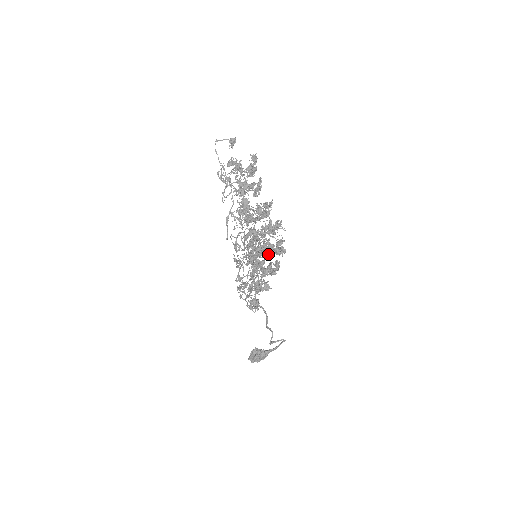
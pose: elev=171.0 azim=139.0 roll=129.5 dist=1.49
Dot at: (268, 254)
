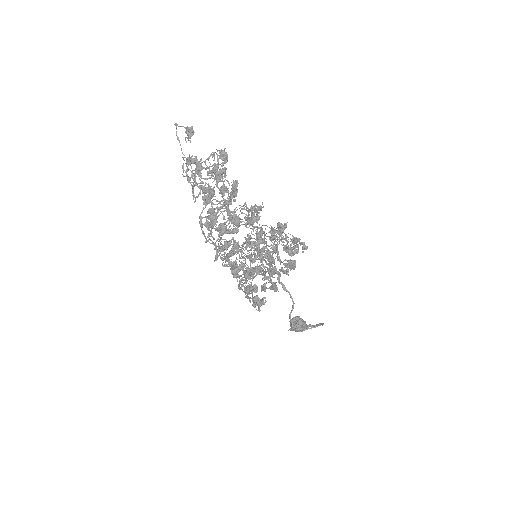
Dot at: (269, 258)
